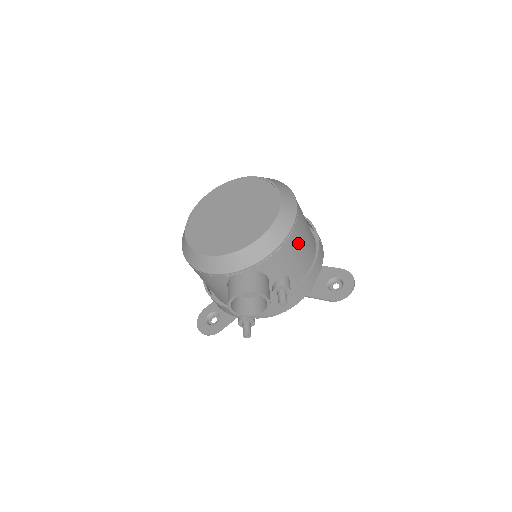
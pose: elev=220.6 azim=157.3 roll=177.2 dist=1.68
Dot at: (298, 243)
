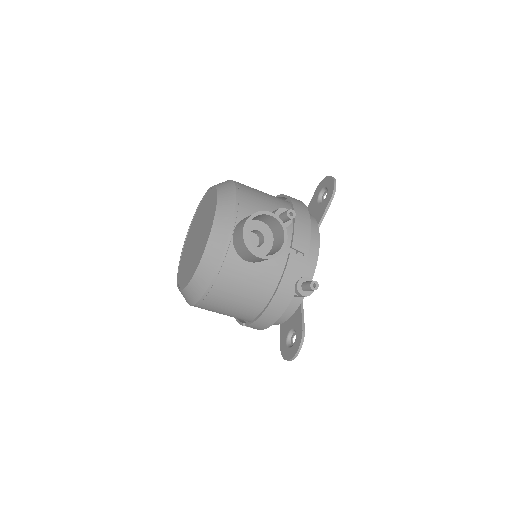
Dot at: (254, 190)
